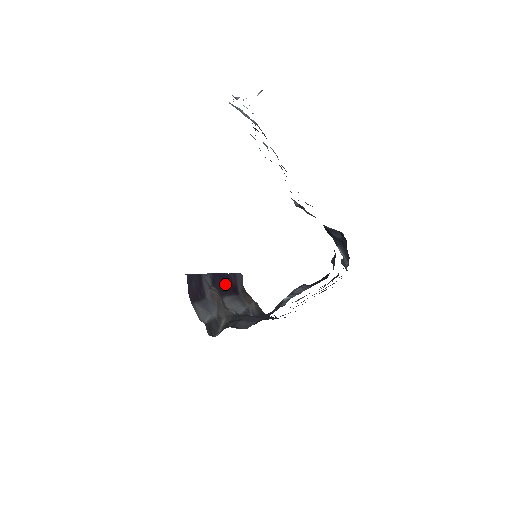
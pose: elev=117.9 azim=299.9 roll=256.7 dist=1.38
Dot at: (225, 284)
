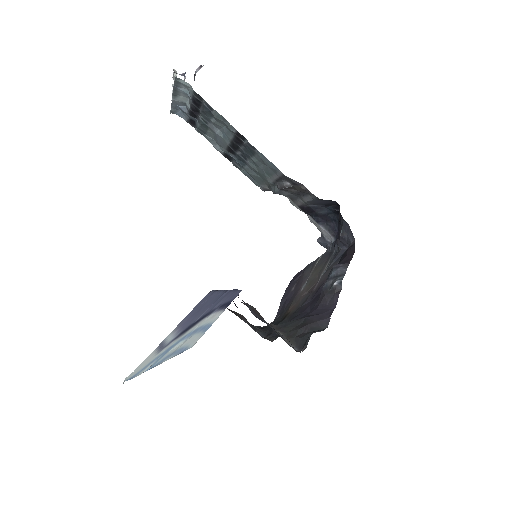
Dot at: occluded
